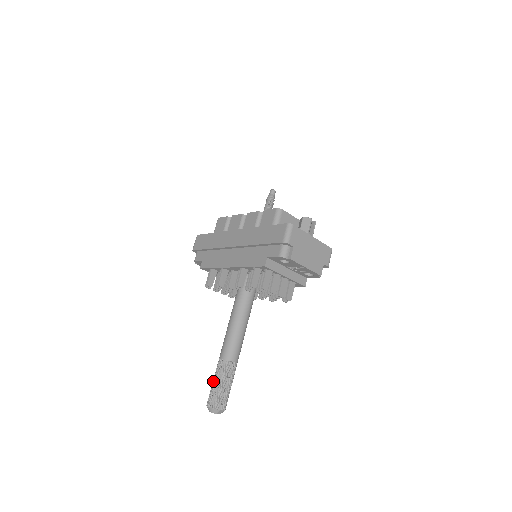
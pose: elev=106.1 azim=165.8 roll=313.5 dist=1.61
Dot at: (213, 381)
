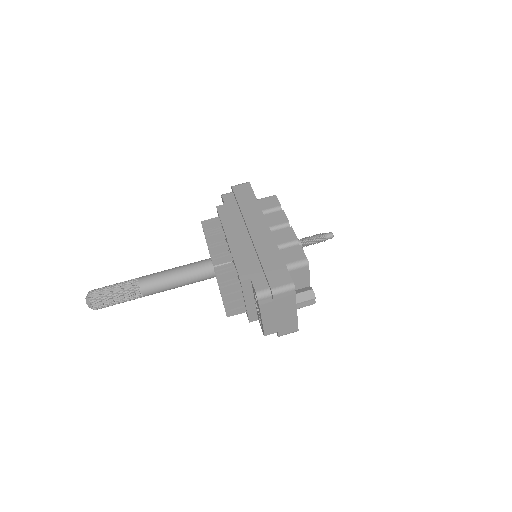
Dot at: (114, 284)
